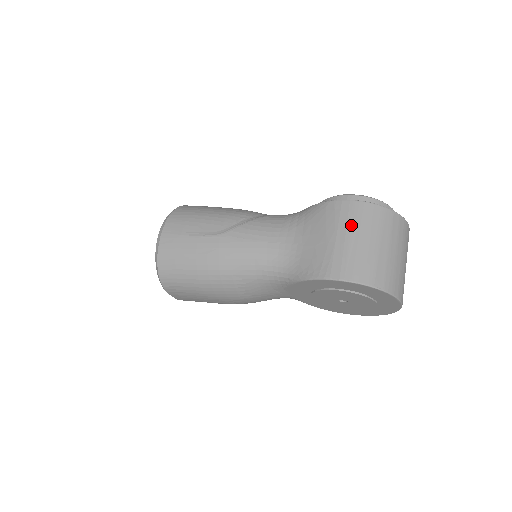
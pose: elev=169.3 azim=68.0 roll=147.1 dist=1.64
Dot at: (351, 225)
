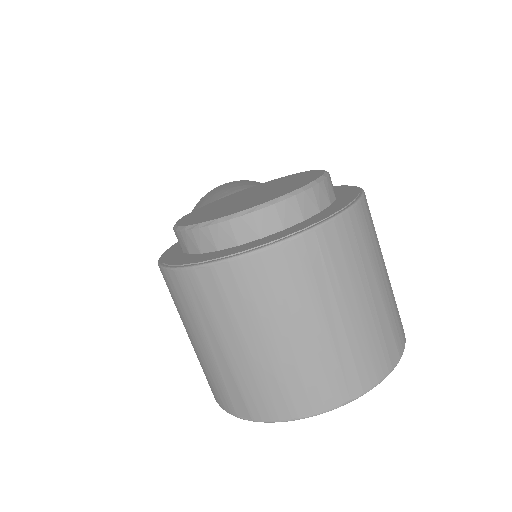
Dot at: occluded
